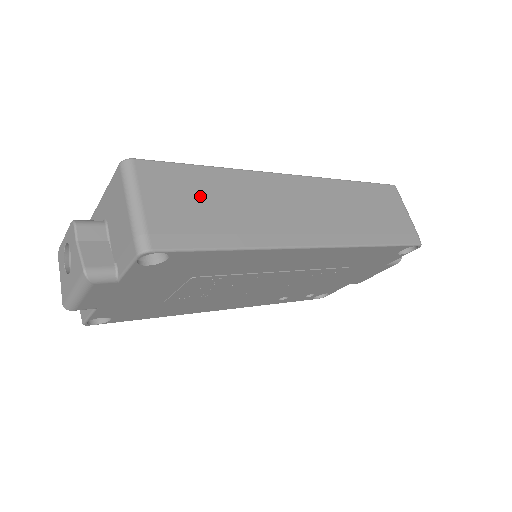
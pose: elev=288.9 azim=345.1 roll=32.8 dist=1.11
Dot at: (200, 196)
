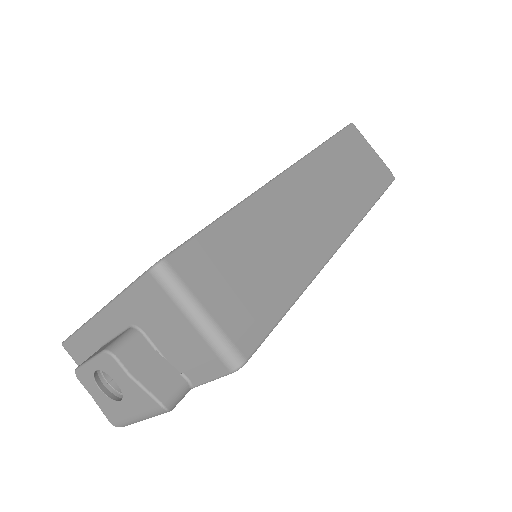
Dot at: (242, 259)
